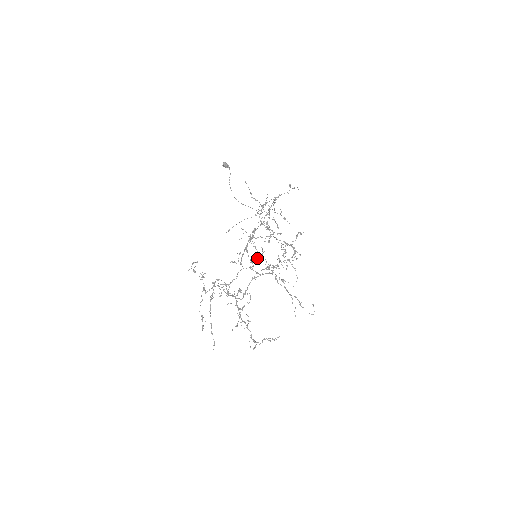
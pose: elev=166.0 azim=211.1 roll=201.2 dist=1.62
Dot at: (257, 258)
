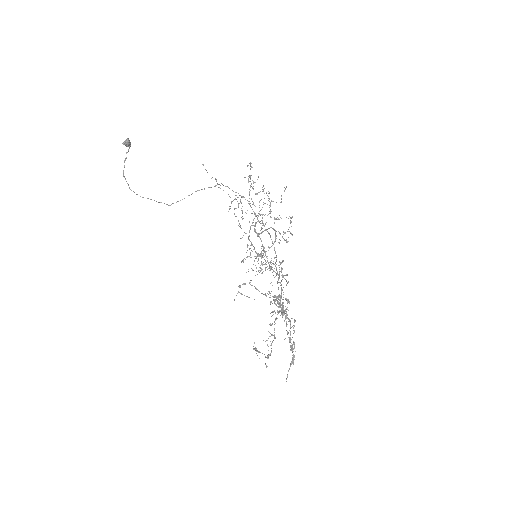
Dot at: (245, 259)
